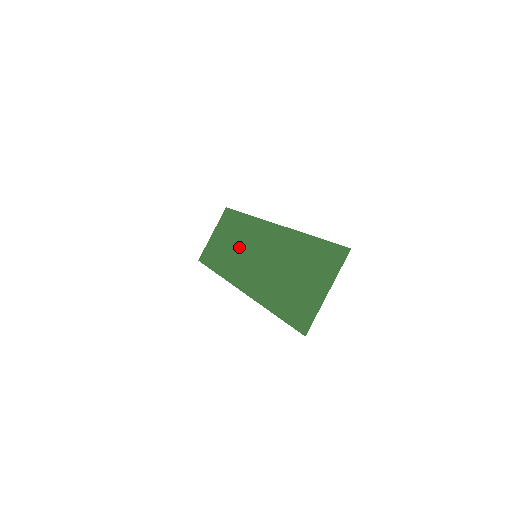
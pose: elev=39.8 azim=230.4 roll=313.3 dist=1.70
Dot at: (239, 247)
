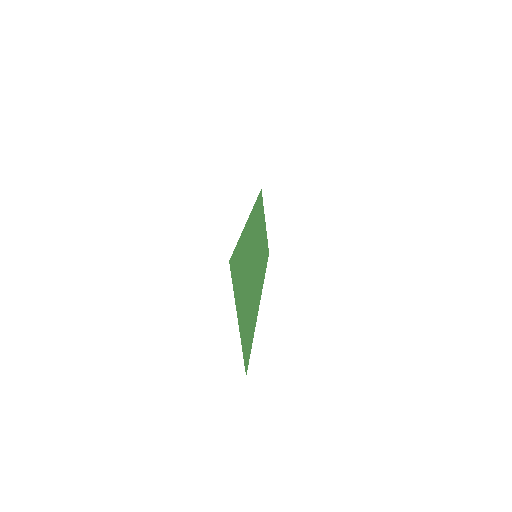
Dot at: (259, 242)
